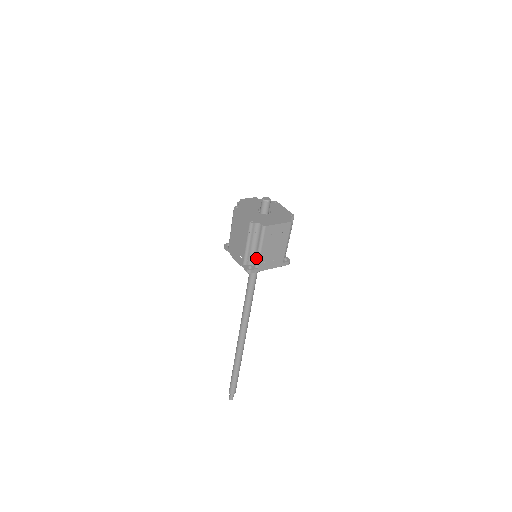
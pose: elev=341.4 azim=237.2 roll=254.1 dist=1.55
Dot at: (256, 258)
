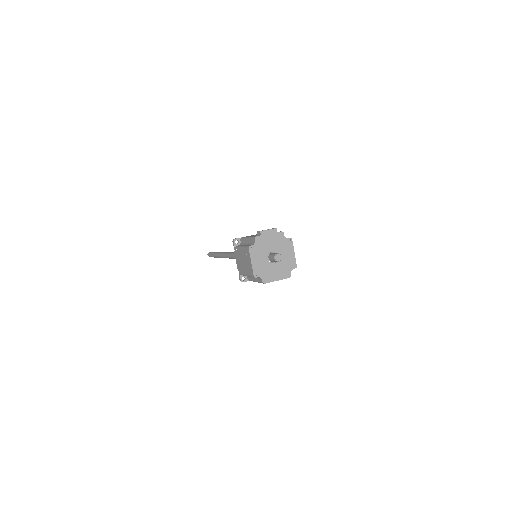
Dot at: (251, 280)
